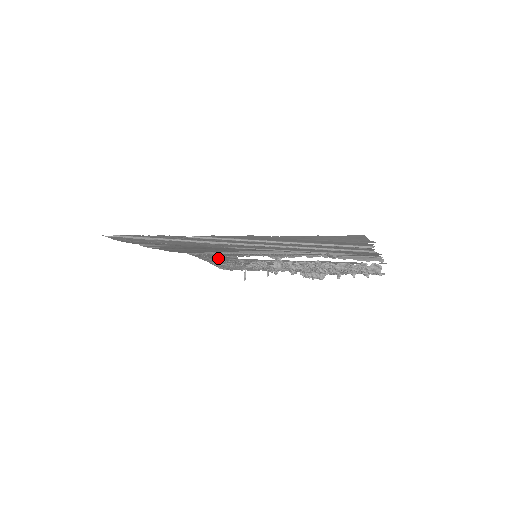
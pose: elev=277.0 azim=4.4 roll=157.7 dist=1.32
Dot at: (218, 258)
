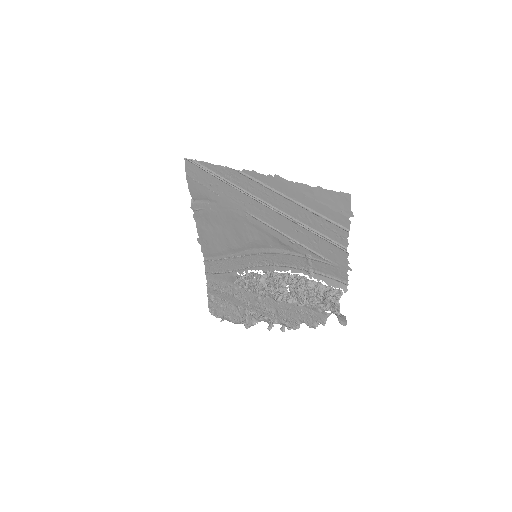
Dot at: (220, 280)
